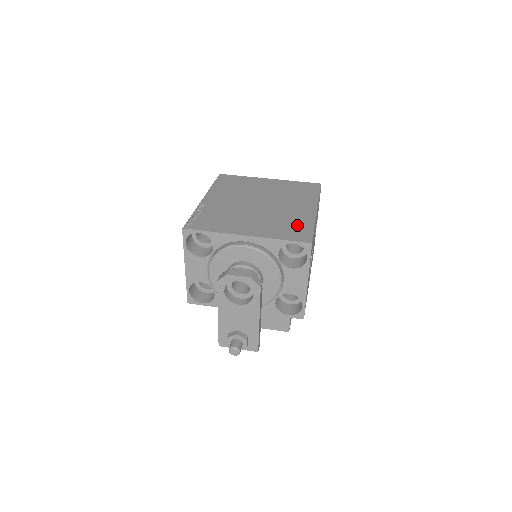
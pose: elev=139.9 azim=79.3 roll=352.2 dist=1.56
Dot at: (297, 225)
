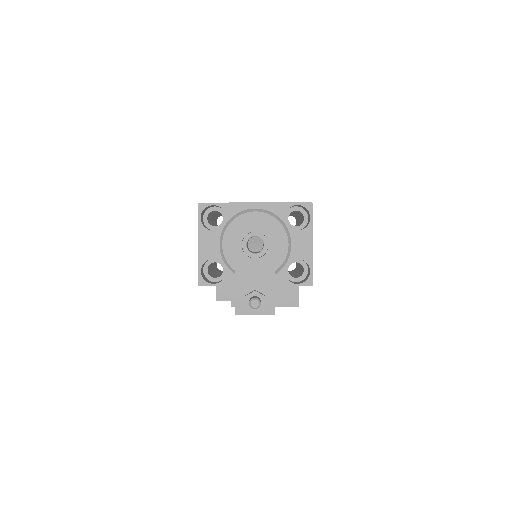
Dot at: occluded
